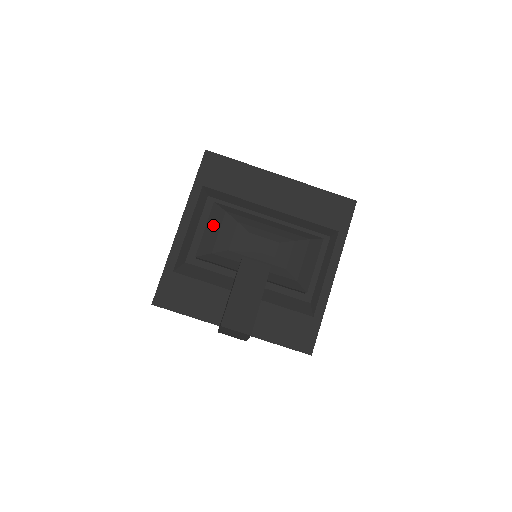
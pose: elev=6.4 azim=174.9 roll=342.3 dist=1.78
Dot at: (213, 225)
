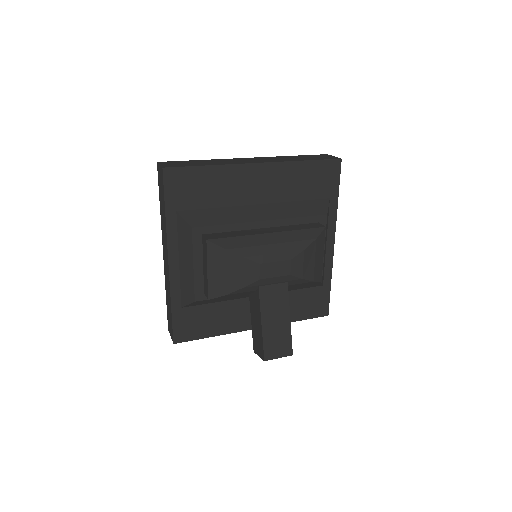
Dot at: (216, 266)
